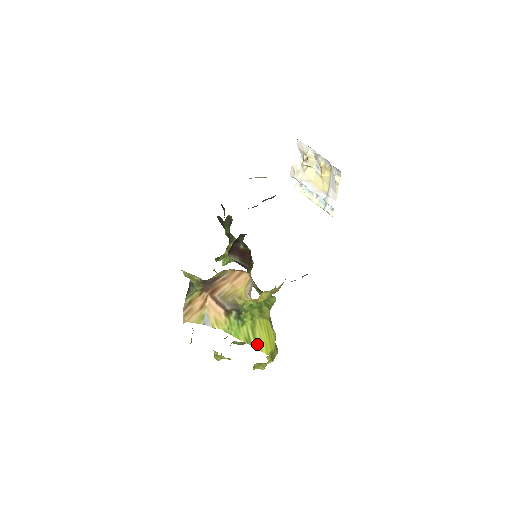
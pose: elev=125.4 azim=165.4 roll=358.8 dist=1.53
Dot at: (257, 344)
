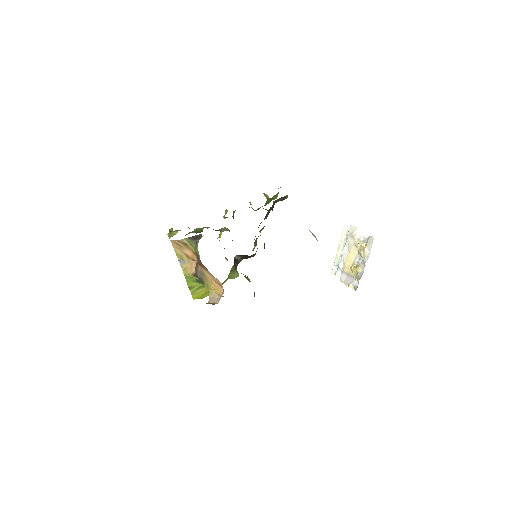
Dot at: (194, 292)
